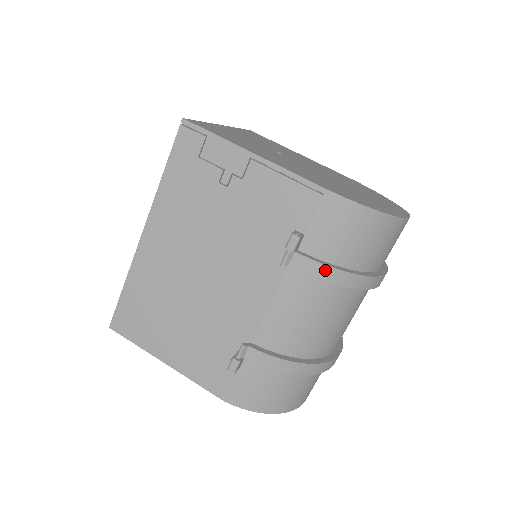
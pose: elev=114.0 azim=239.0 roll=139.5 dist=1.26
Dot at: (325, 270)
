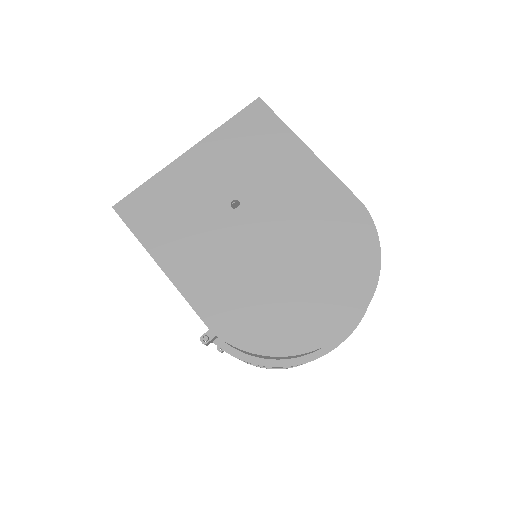
Dot at: (240, 359)
